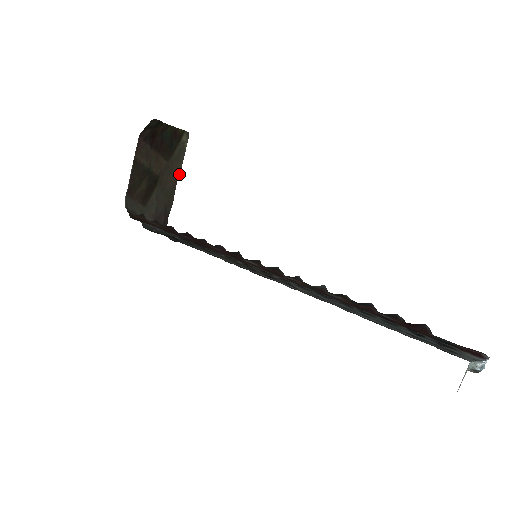
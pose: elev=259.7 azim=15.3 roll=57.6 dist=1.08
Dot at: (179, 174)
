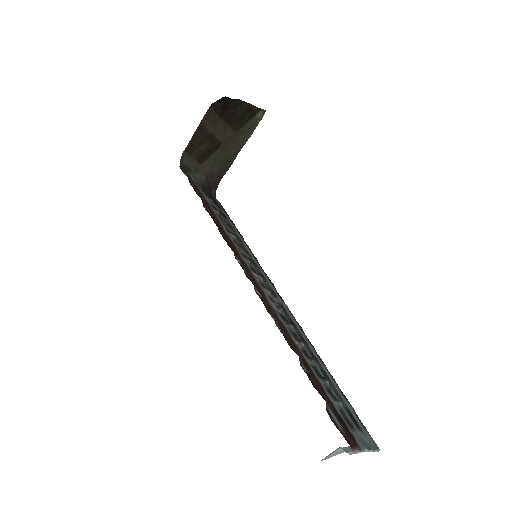
Dot at: occluded
